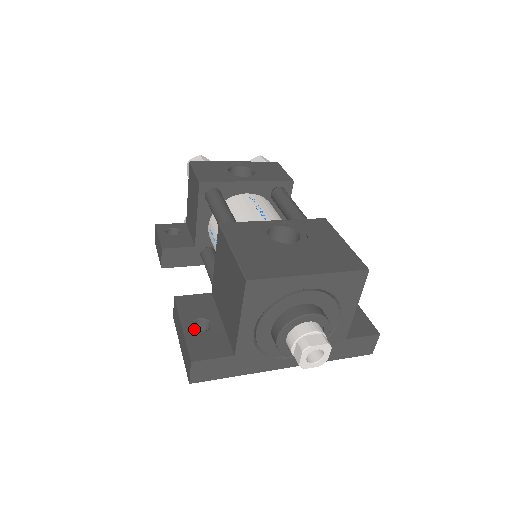
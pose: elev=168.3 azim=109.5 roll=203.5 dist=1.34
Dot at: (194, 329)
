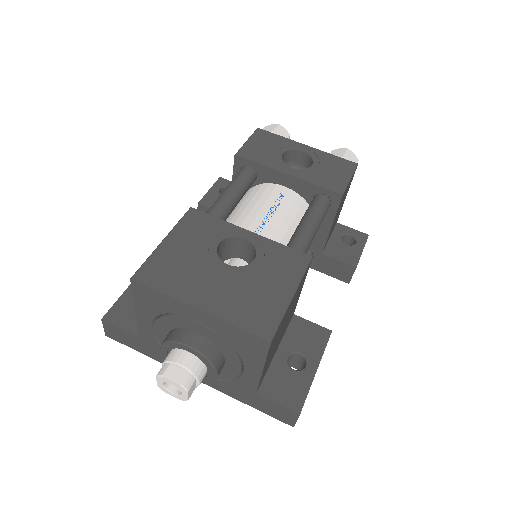
Dot at: occluded
